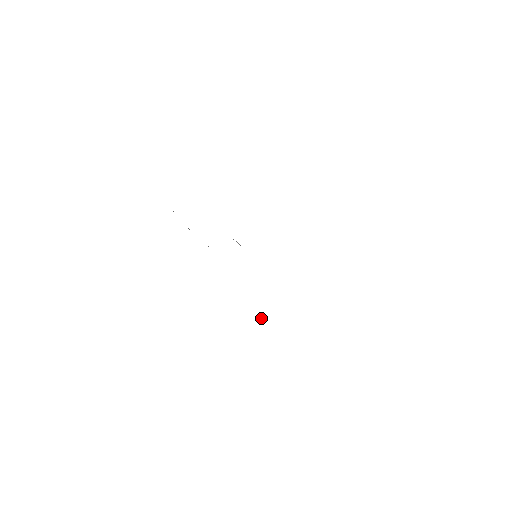
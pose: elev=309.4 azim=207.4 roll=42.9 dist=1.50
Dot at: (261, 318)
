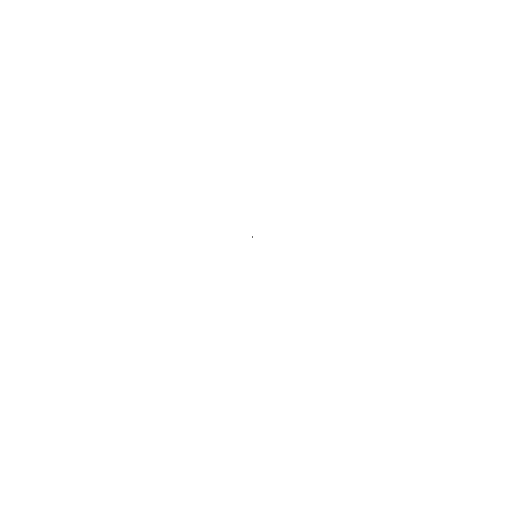
Dot at: occluded
